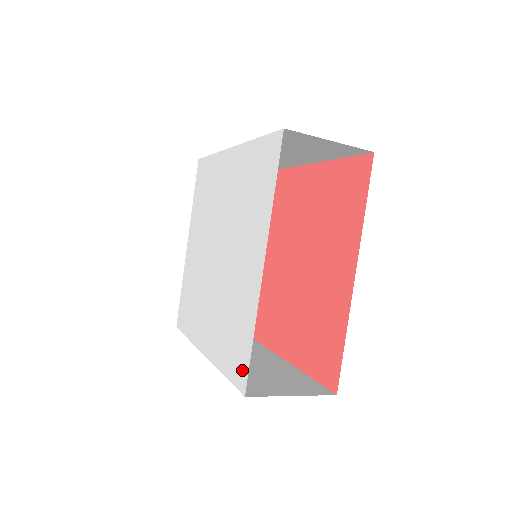
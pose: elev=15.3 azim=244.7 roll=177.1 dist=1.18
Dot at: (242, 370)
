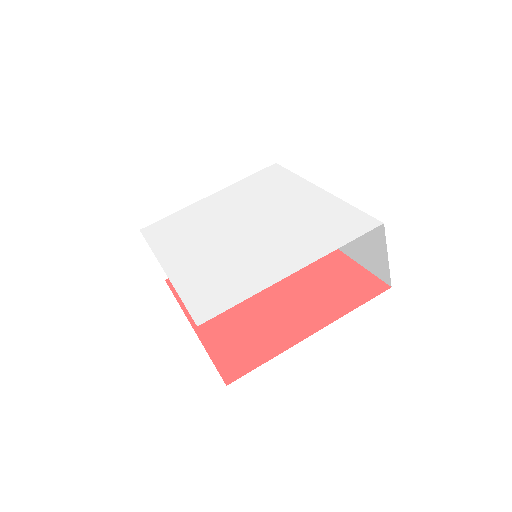
Dot at: (210, 310)
